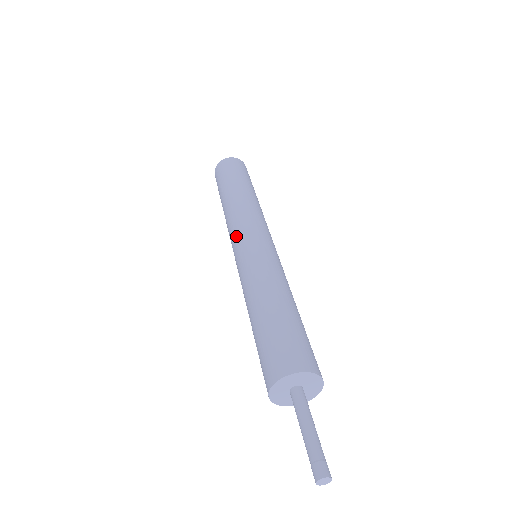
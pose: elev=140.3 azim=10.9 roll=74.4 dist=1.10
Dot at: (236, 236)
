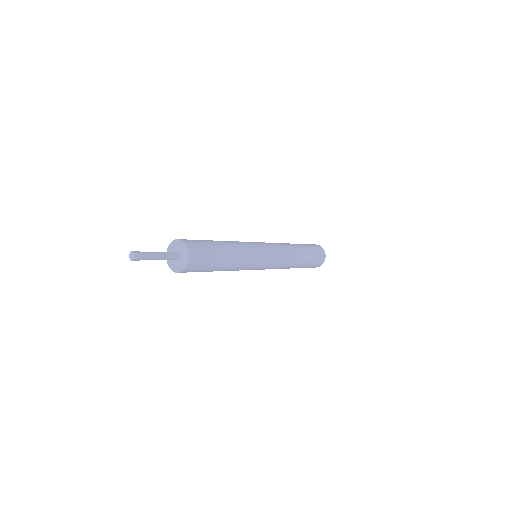
Dot at: occluded
